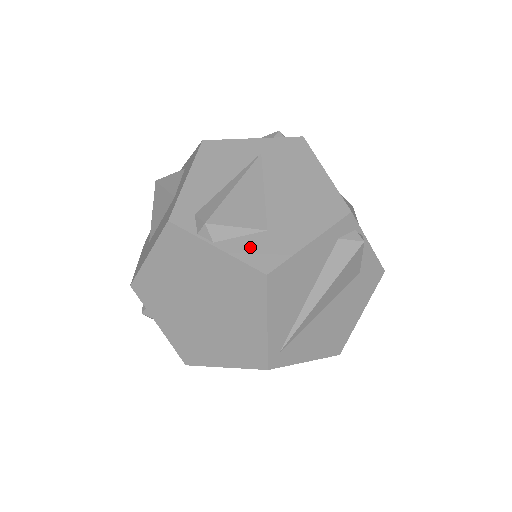
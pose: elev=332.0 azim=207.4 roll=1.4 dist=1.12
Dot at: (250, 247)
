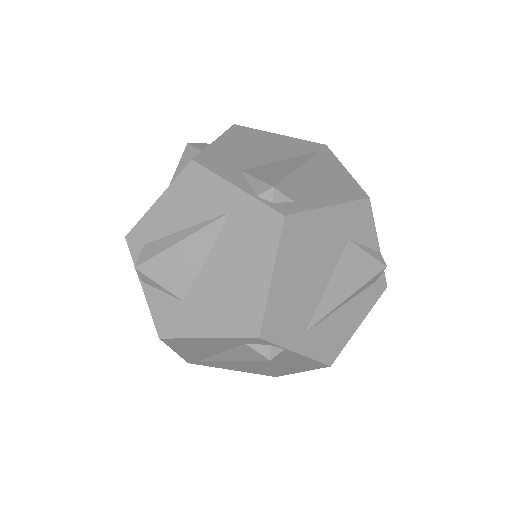
Dot at: (162, 306)
